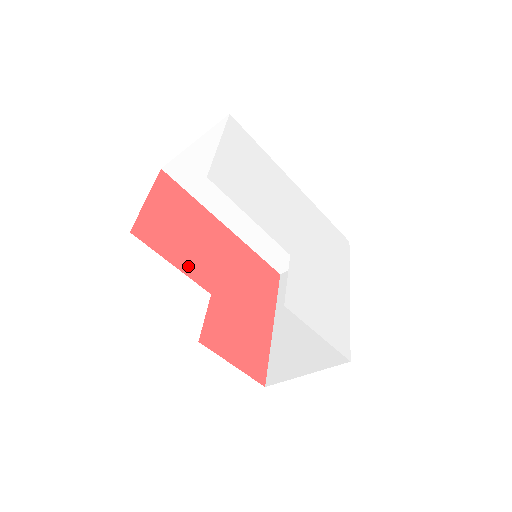
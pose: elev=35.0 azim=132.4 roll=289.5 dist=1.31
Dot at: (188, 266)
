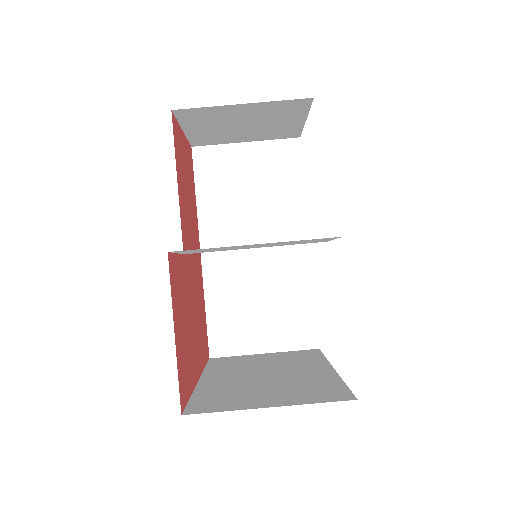
Dot at: (182, 207)
